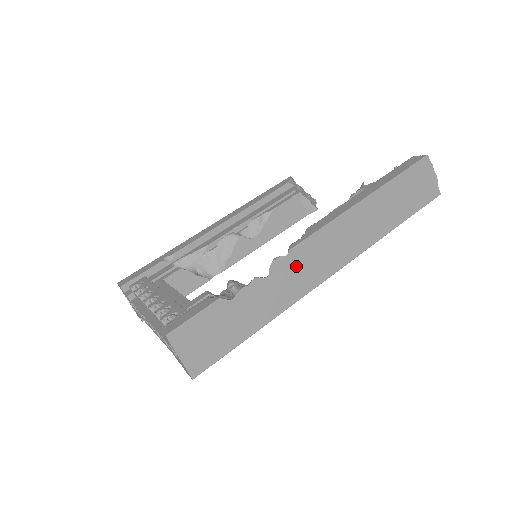
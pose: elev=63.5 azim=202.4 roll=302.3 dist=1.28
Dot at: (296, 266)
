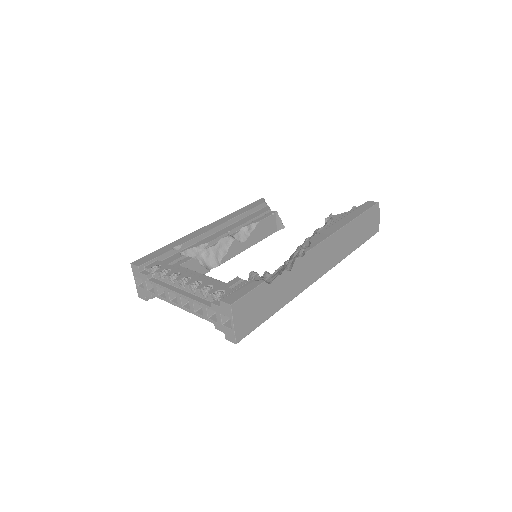
Dot at: (306, 266)
